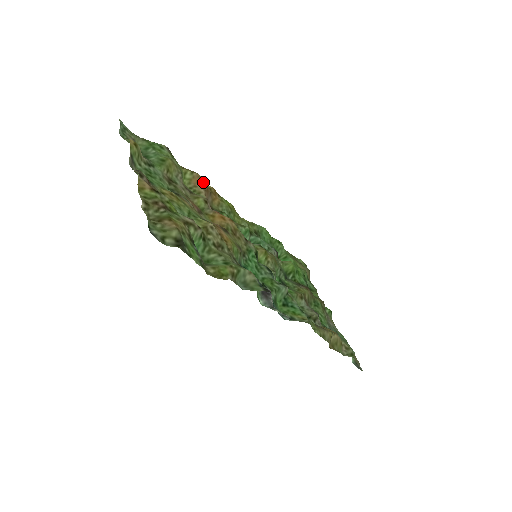
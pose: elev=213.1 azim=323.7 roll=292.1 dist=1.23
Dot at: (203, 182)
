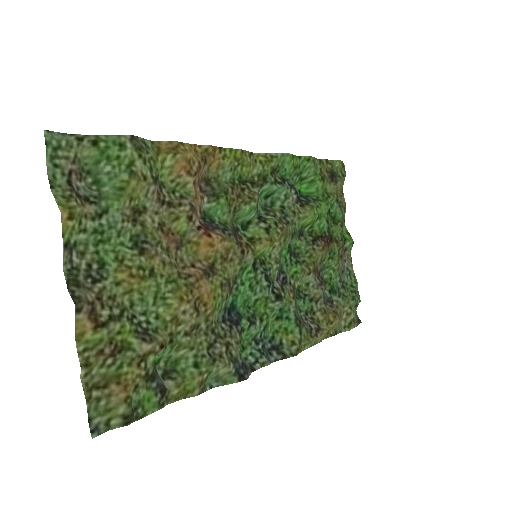
Dot at: (192, 161)
